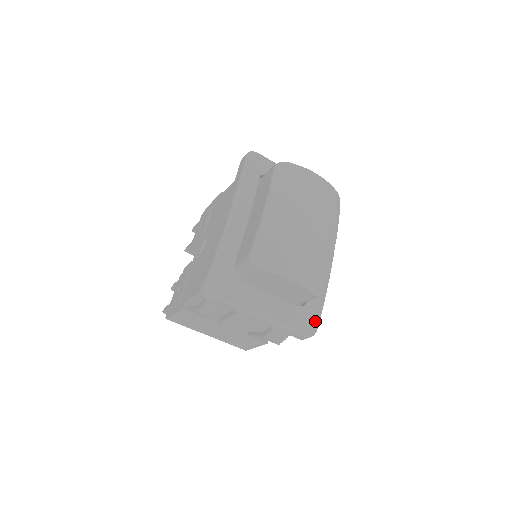
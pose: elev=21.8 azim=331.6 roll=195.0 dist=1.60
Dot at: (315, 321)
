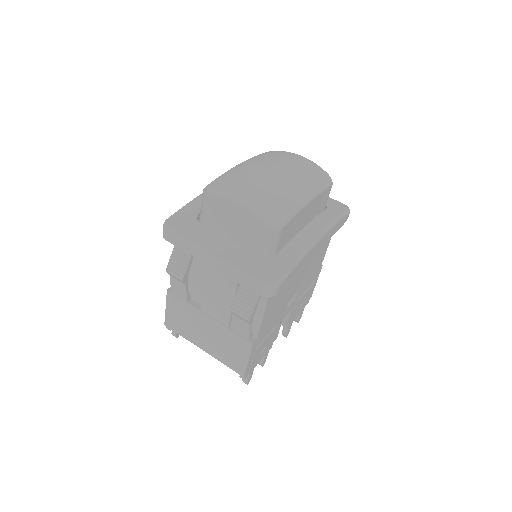
Dot at: (278, 273)
